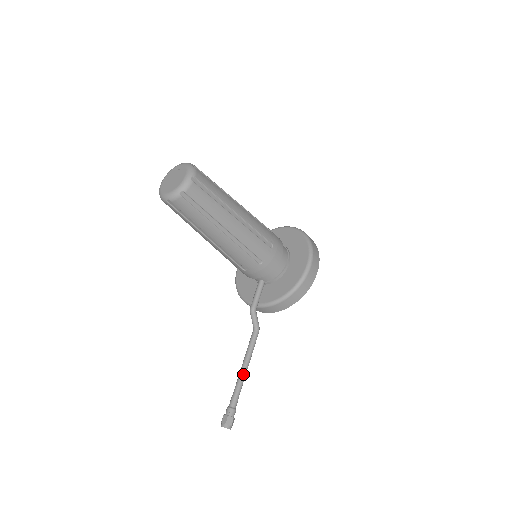
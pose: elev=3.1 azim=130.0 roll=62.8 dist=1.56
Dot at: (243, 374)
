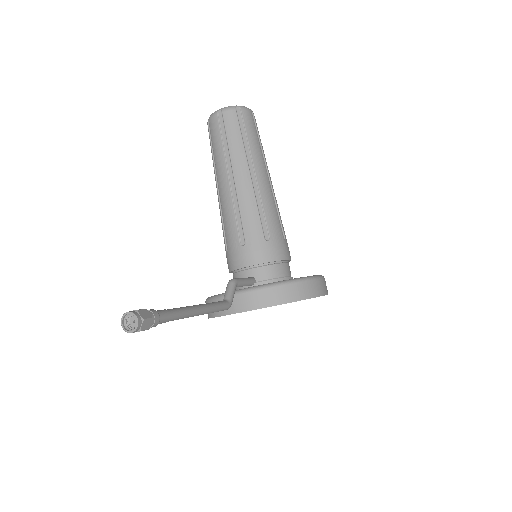
Dot at: (191, 307)
